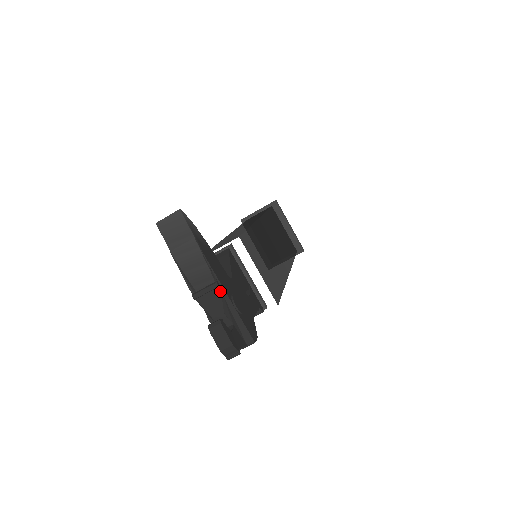
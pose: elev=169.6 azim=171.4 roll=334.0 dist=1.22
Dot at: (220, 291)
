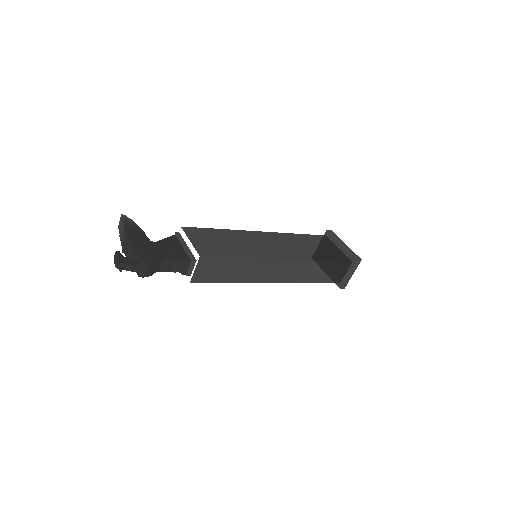
Dot at: (128, 242)
